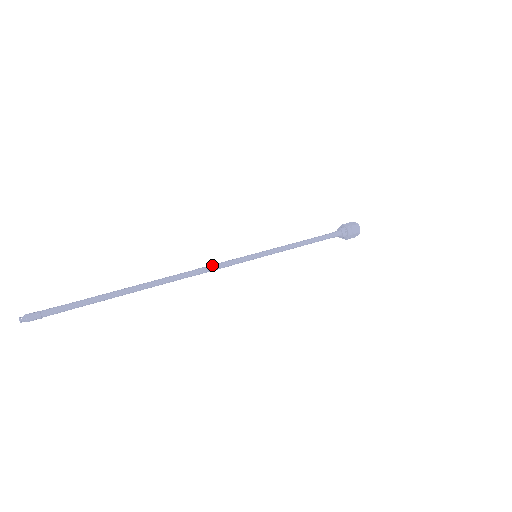
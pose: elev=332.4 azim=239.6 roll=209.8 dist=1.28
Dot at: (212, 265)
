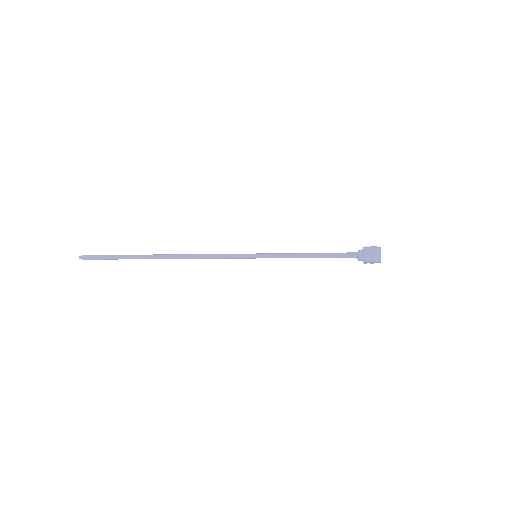
Dot at: (213, 254)
